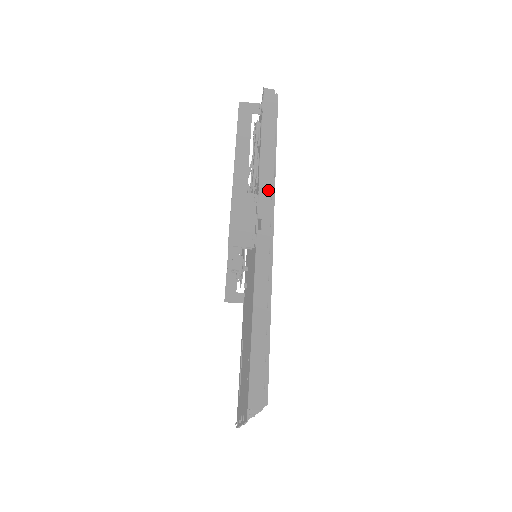
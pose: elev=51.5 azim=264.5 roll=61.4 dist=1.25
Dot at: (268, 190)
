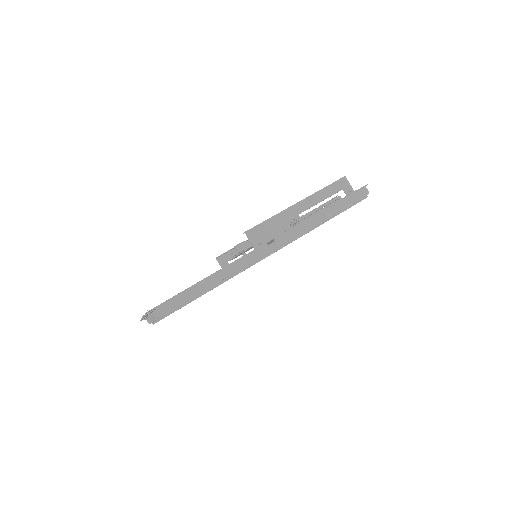
Dot at: (297, 233)
